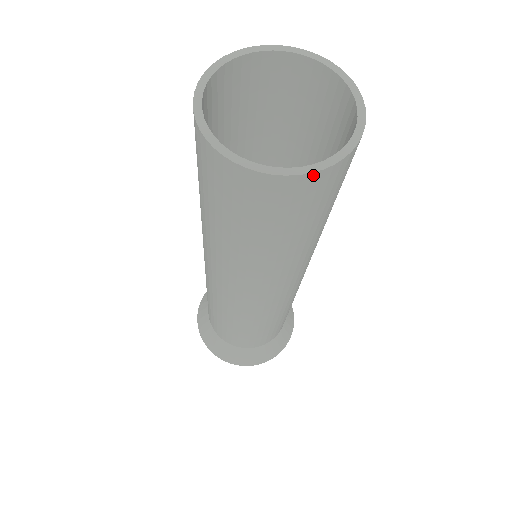
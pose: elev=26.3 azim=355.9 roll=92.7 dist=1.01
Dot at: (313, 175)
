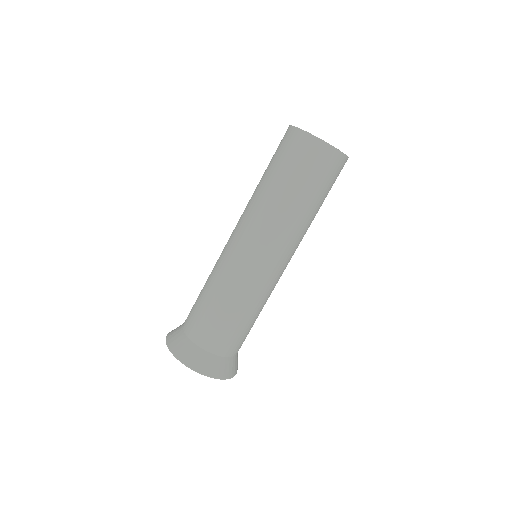
Dot at: (345, 157)
